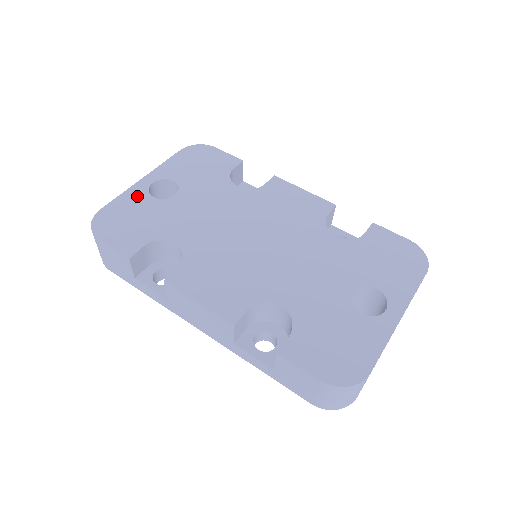
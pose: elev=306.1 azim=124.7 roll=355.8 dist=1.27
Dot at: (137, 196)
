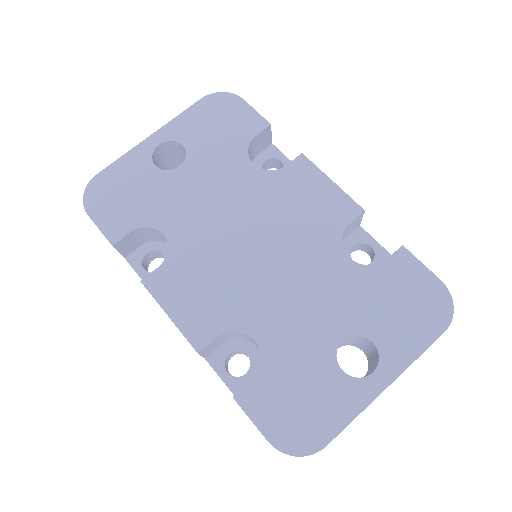
Dot at: (138, 161)
